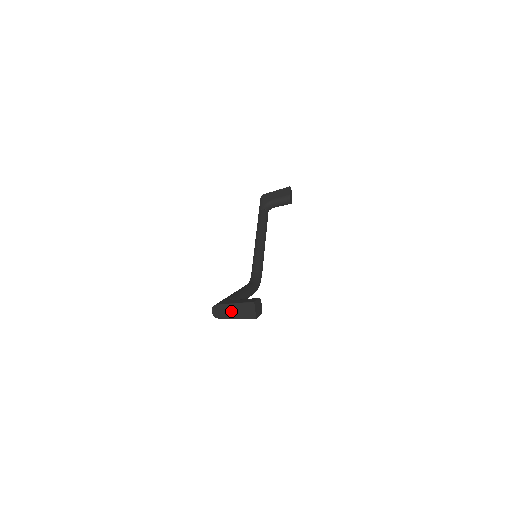
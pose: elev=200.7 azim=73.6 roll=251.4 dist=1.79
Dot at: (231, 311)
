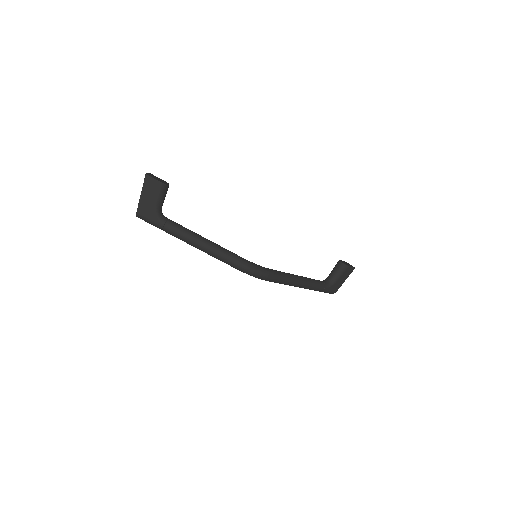
Dot at: occluded
